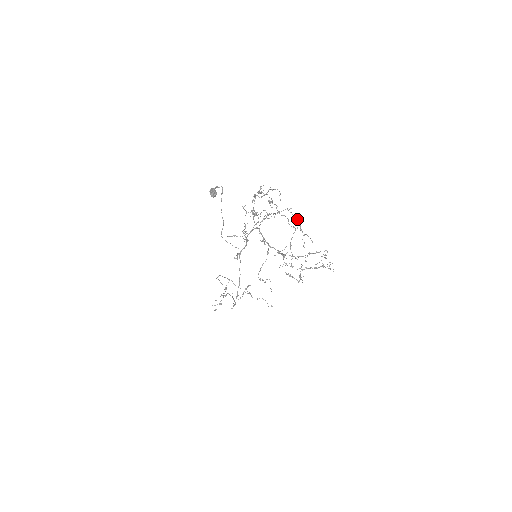
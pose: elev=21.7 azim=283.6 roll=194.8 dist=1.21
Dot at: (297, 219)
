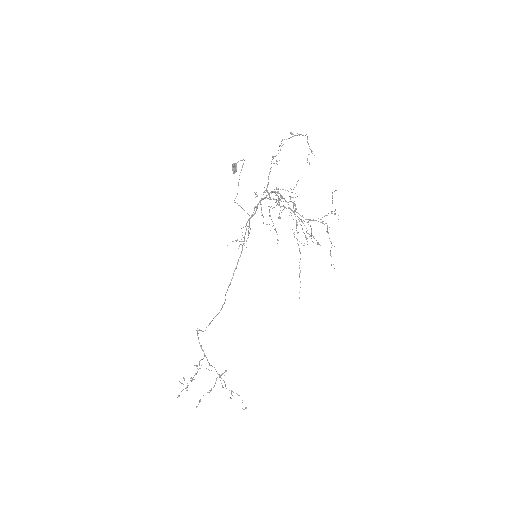
Dot at: (297, 233)
